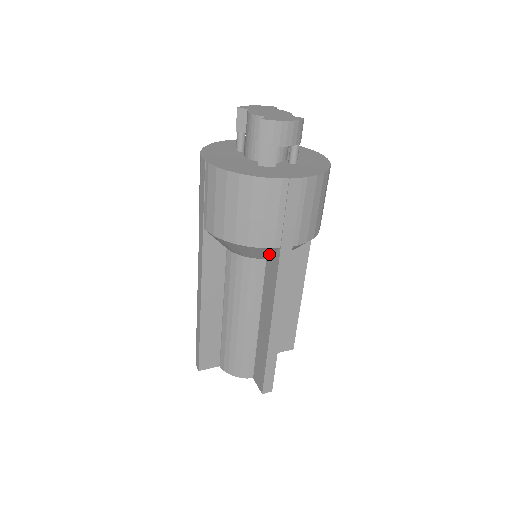
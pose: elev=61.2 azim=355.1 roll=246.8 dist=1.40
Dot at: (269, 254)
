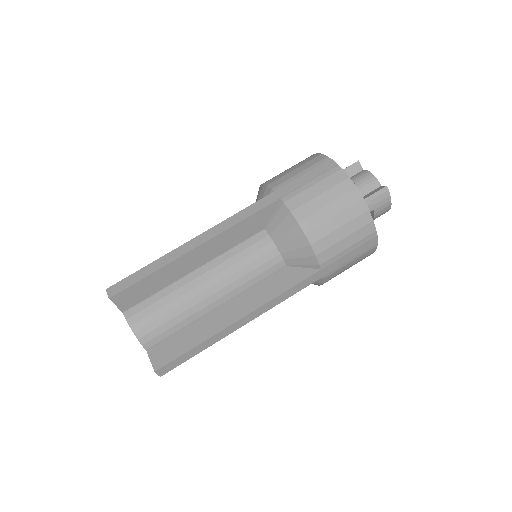
Dot at: (301, 265)
